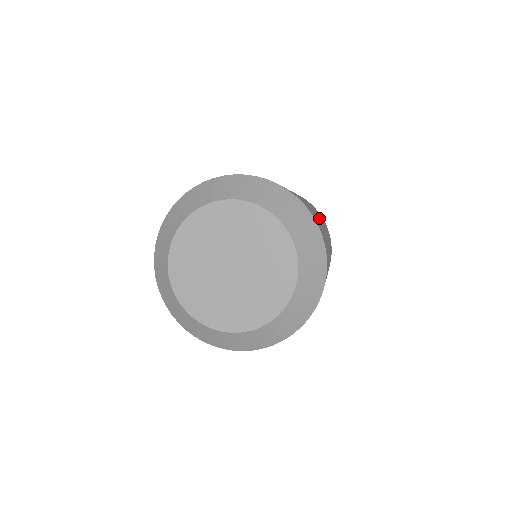
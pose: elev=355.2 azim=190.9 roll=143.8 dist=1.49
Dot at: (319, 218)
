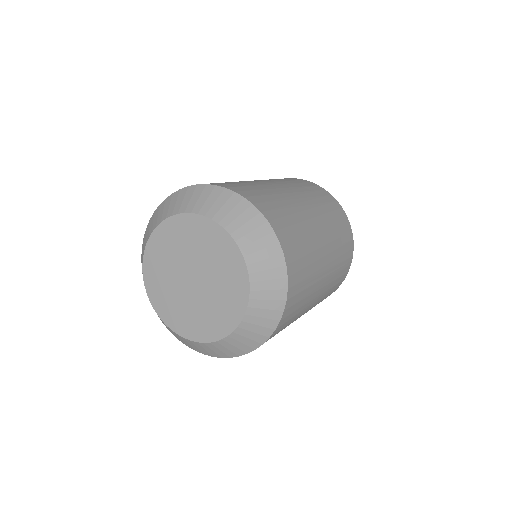
Dot at: (292, 194)
